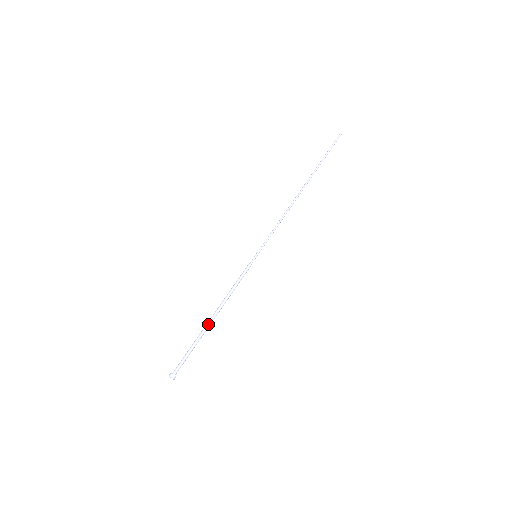
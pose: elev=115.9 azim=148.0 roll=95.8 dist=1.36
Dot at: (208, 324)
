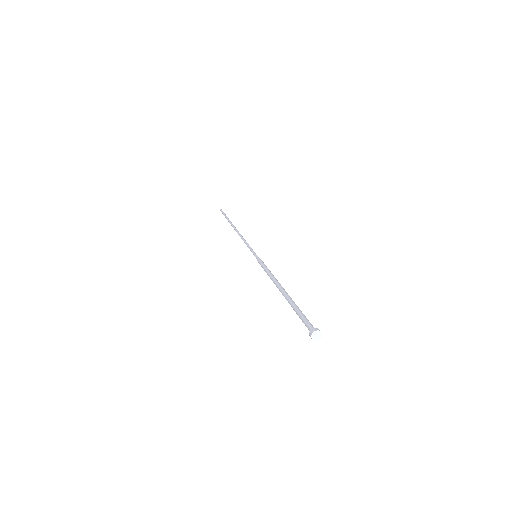
Dot at: occluded
